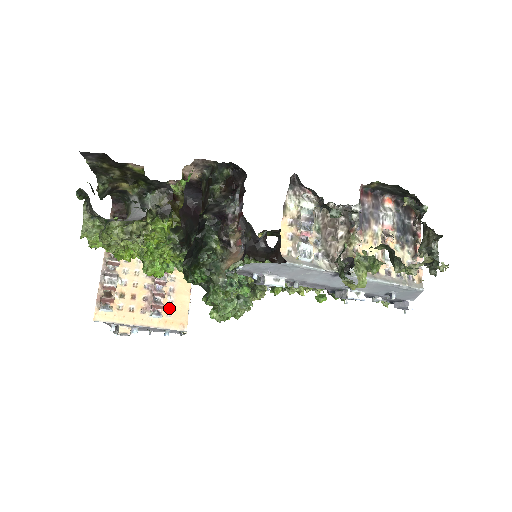
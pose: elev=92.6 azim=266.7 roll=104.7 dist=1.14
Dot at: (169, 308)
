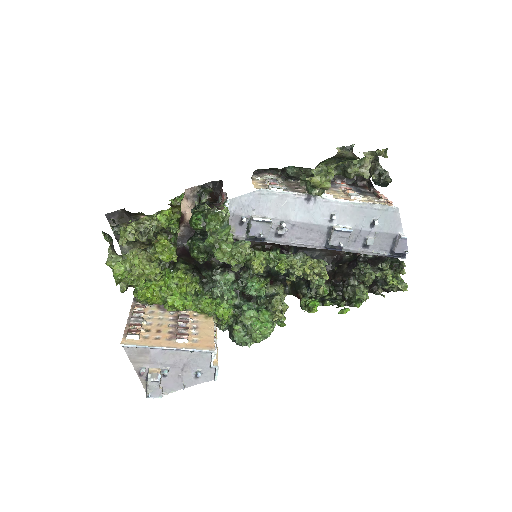
Dot at: (194, 337)
